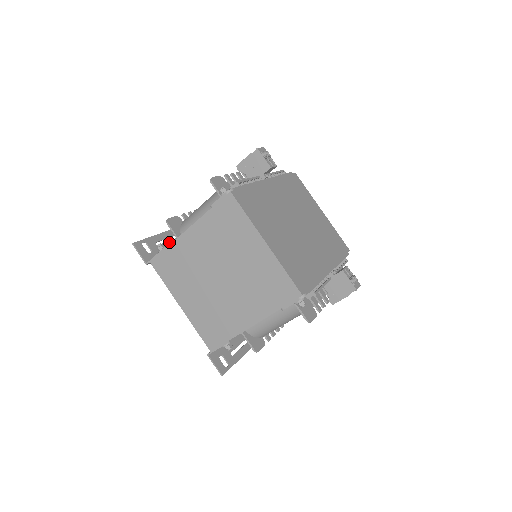
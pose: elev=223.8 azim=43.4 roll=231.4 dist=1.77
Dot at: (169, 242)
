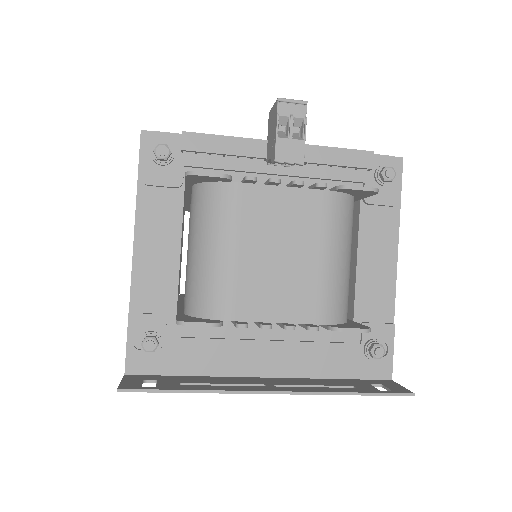
Dot at: occluded
